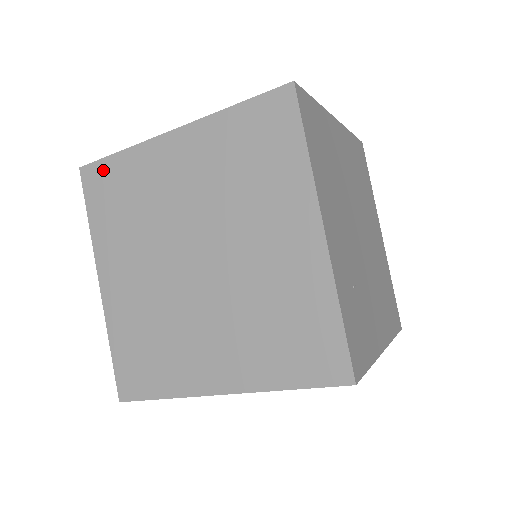
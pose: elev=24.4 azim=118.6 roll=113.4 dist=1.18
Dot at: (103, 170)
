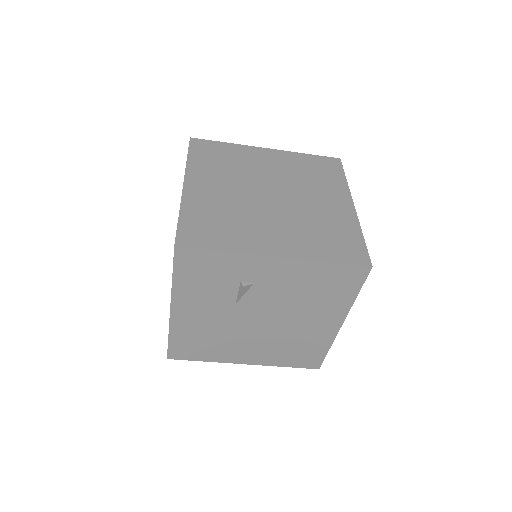
Dot at: (210, 144)
